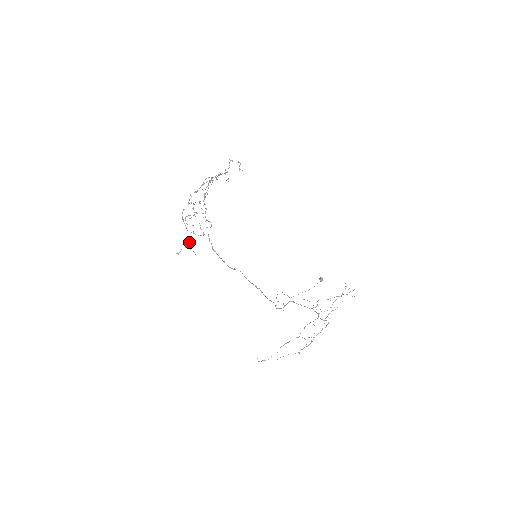
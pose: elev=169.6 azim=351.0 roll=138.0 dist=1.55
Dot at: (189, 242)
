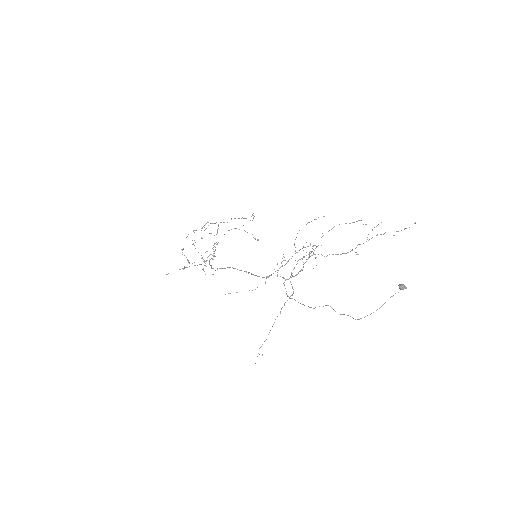
Dot at: (184, 266)
